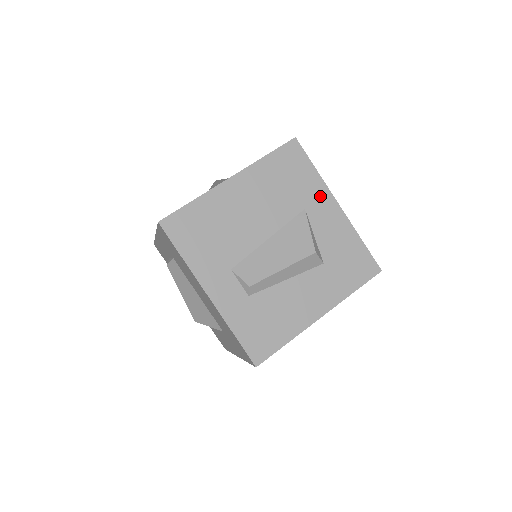
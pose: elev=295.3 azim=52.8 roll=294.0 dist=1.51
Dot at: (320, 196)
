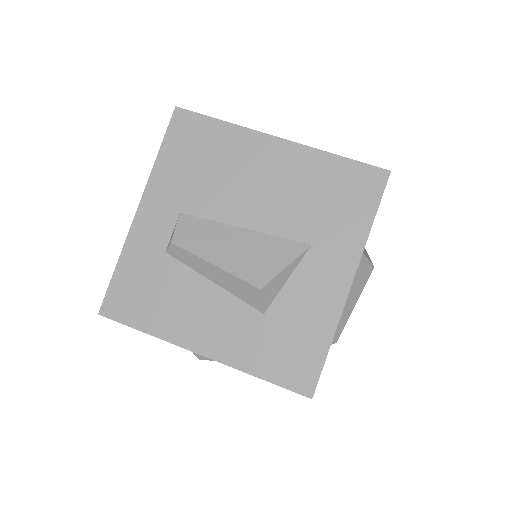
Dot at: (343, 252)
